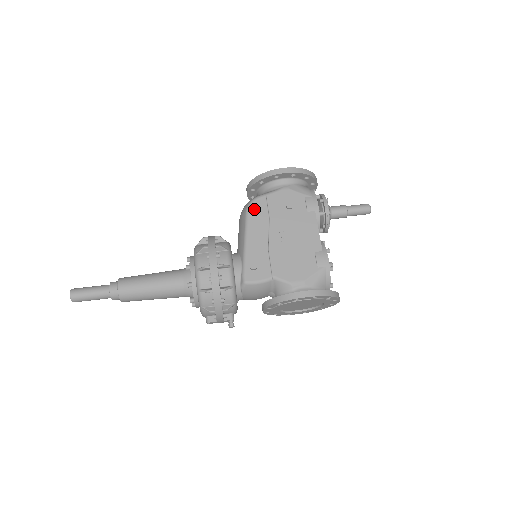
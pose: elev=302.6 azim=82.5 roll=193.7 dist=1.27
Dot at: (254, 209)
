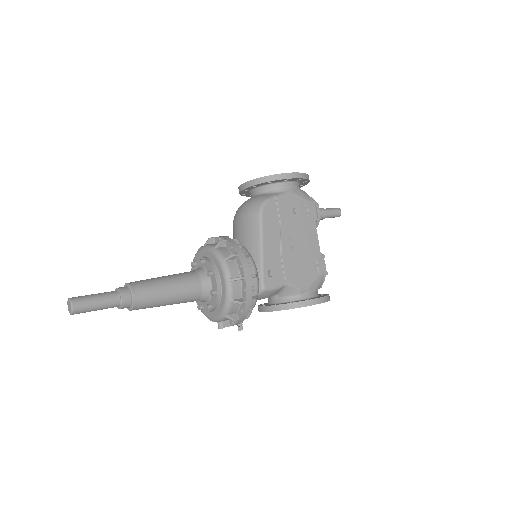
Dot at: (267, 212)
